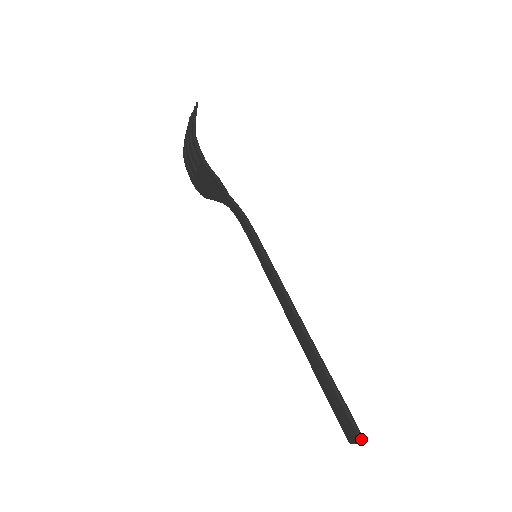
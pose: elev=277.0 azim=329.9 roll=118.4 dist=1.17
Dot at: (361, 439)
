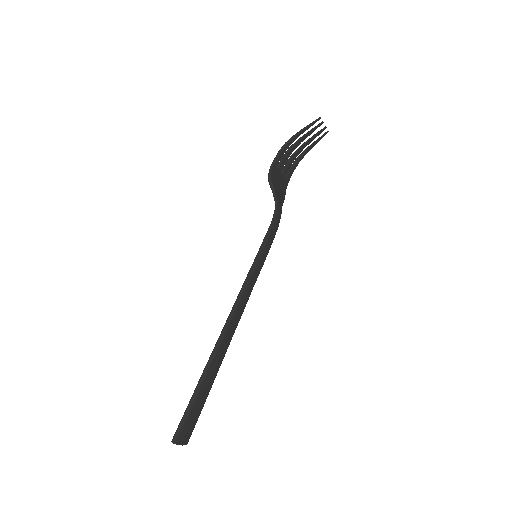
Dot at: (173, 437)
